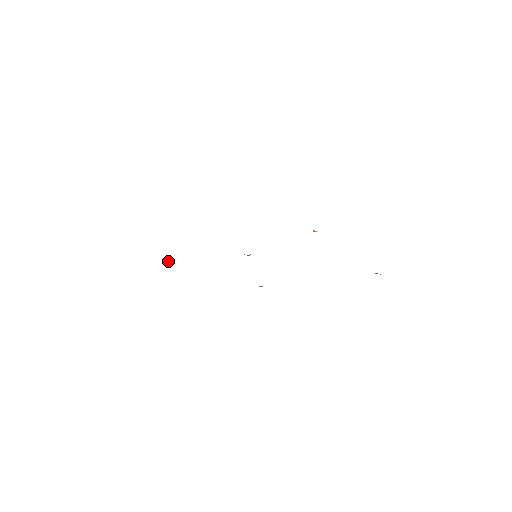
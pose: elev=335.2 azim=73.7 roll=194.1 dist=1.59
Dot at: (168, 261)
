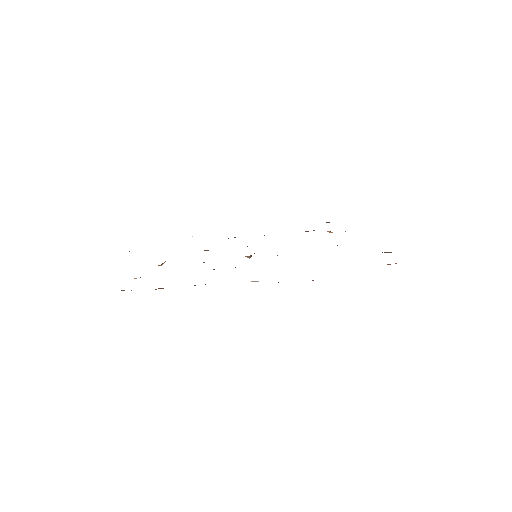
Dot at: (161, 265)
